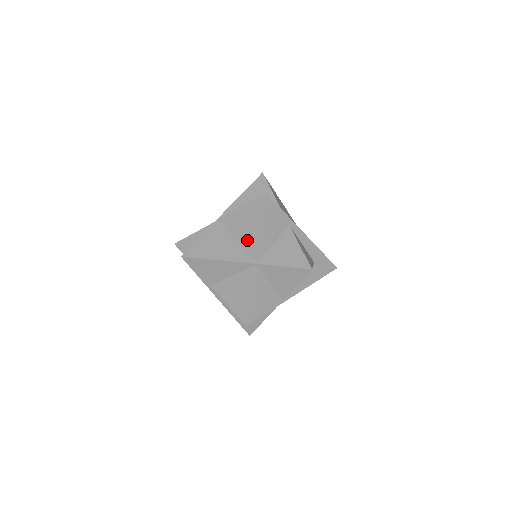
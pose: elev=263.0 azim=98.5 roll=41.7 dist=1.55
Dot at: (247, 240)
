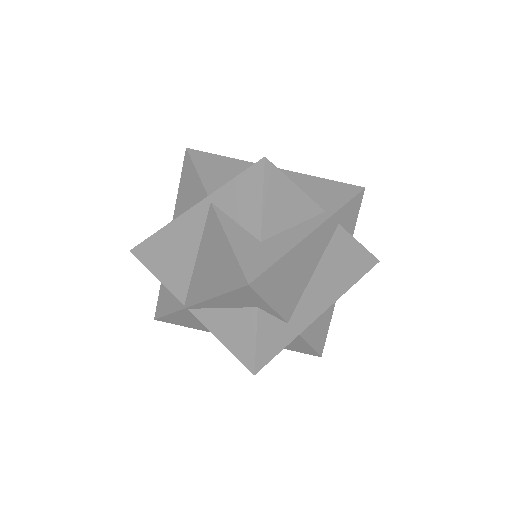
Dot at: occluded
